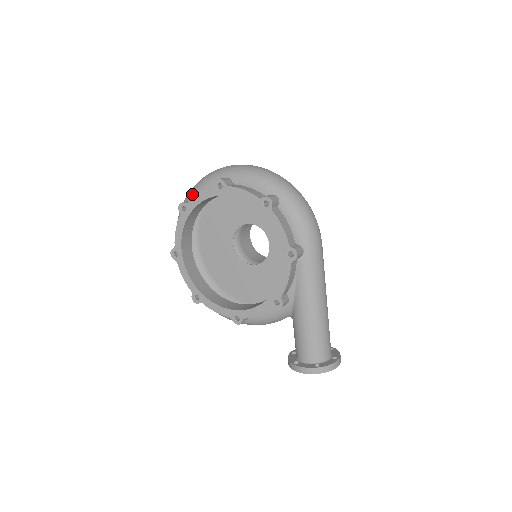
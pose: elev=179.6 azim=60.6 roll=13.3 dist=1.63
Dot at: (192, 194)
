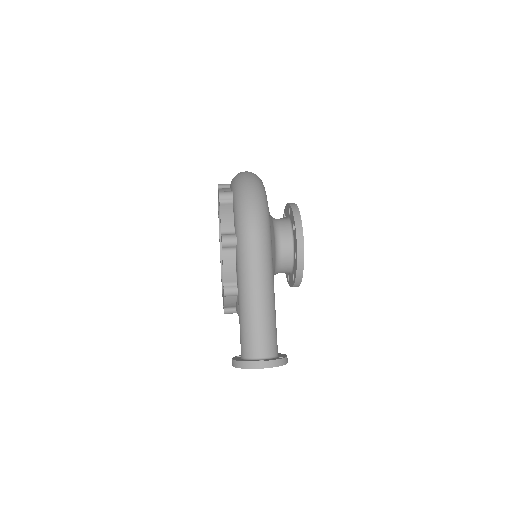
Dot at: occluded
